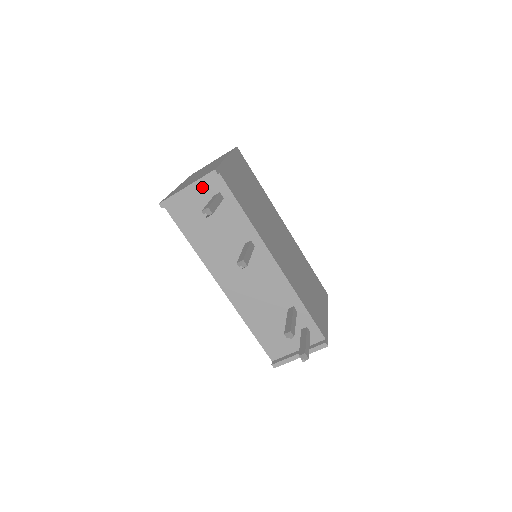
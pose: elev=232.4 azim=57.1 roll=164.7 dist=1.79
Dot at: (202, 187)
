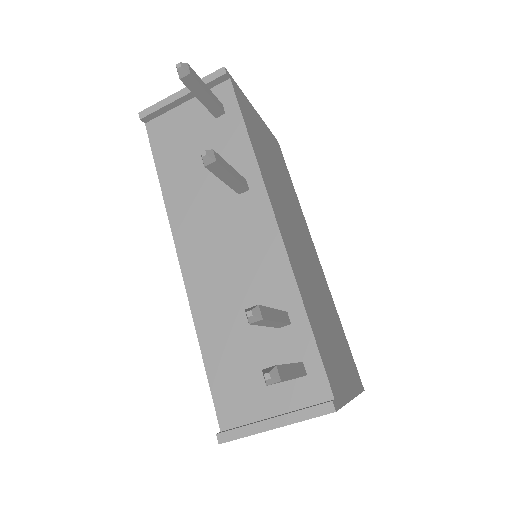
Dot at: occluded
